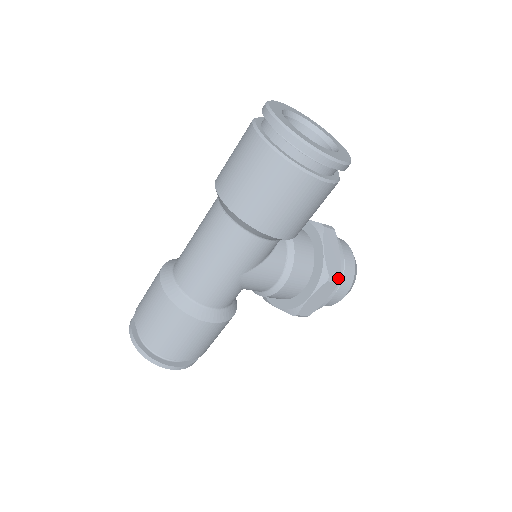
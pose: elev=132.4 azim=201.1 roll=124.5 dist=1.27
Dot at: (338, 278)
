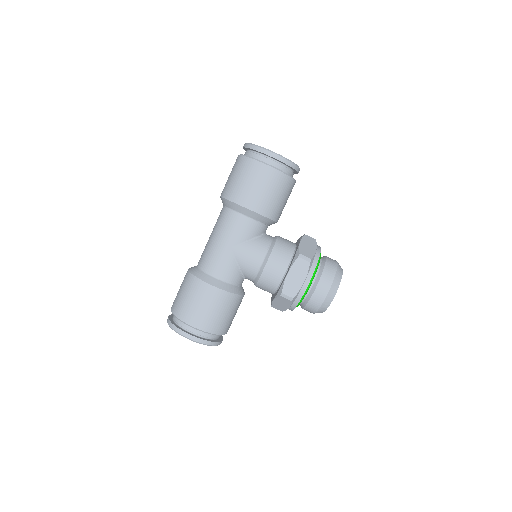
Dot at: (309, 258)
